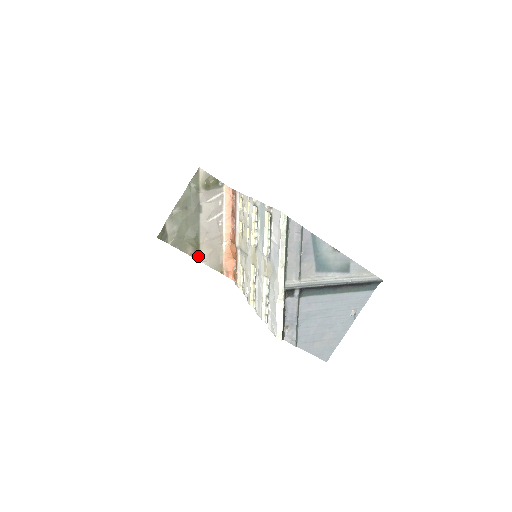
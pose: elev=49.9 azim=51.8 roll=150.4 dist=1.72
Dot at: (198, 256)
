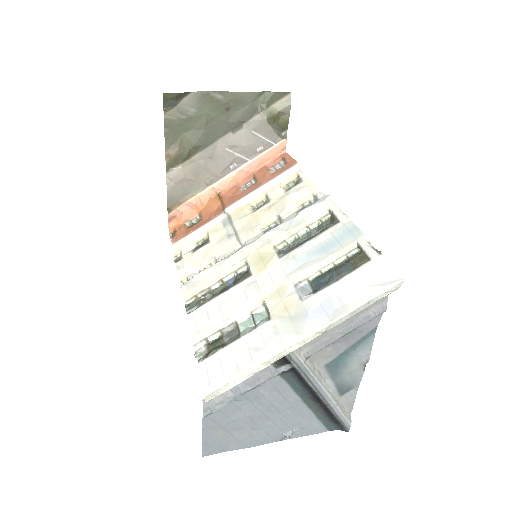
Dot at: (172, 166)
